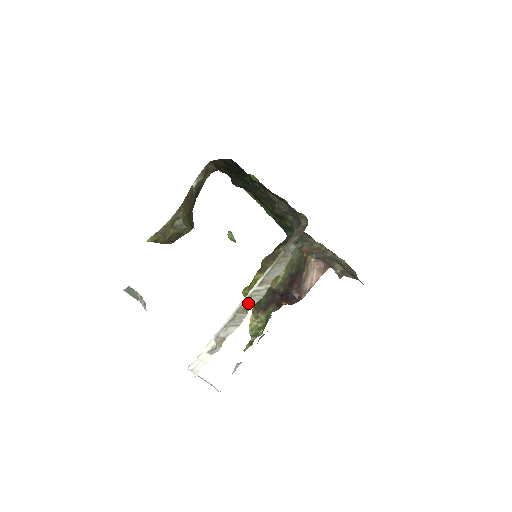
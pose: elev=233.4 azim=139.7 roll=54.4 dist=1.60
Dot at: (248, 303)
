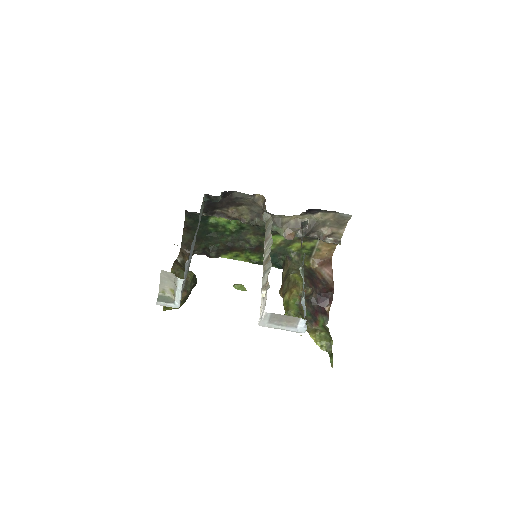
Dot at: (266, 255)
